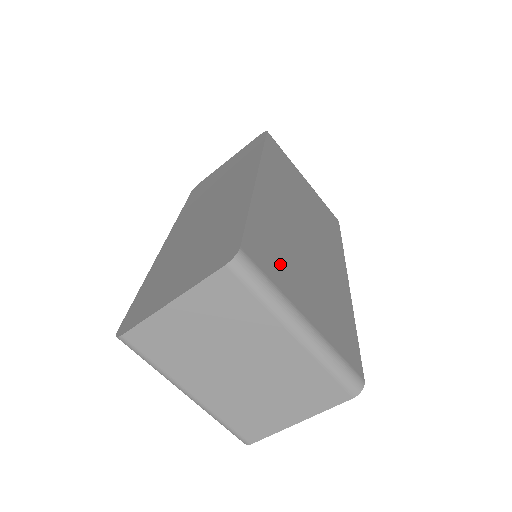
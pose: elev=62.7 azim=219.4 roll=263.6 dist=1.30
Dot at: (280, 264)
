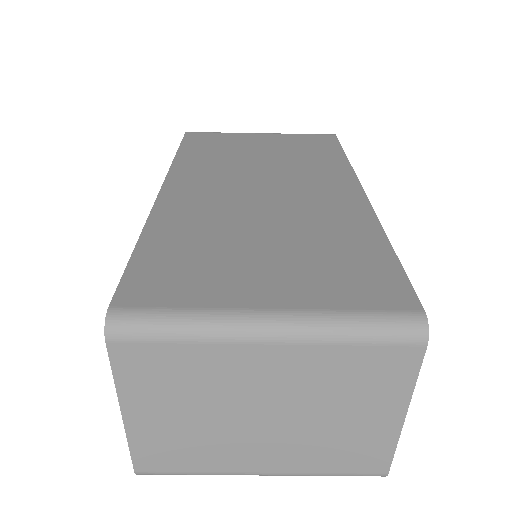
Dot at: (202, 271)
